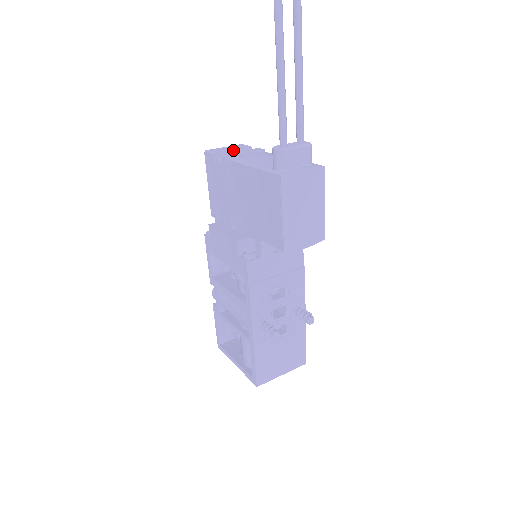
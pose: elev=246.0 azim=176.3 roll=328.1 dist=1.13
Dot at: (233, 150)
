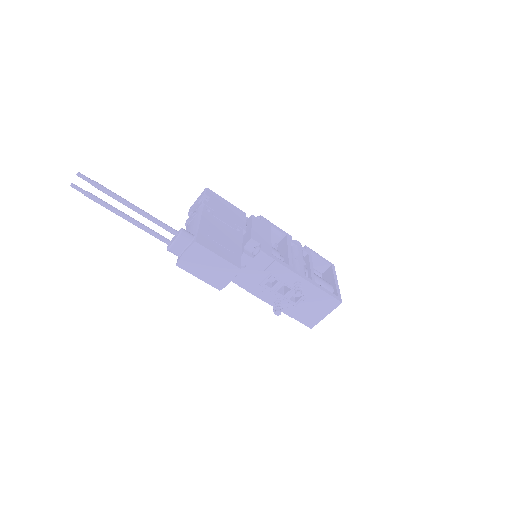
Dot at: (194, 208)
